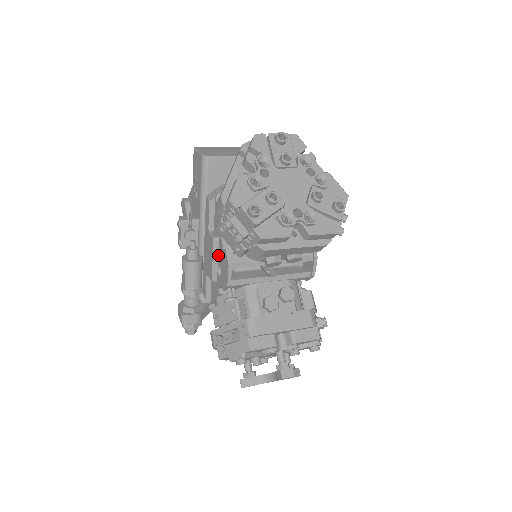
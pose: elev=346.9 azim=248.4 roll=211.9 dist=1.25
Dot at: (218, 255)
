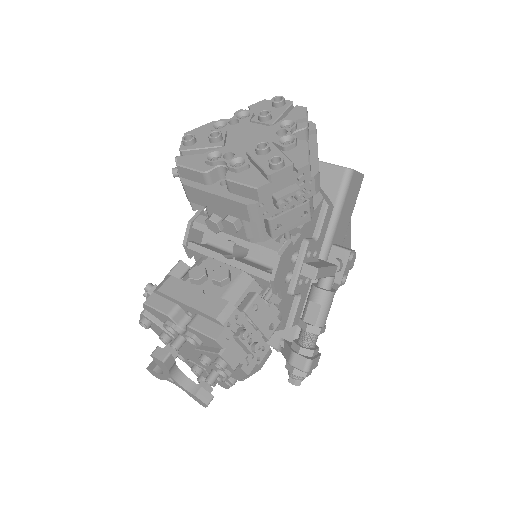
Dot at: occluded
